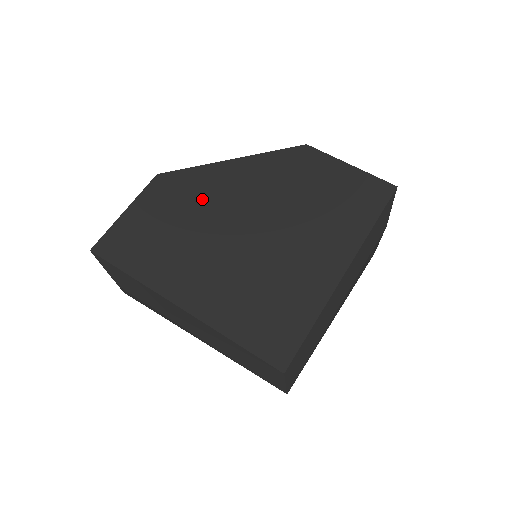
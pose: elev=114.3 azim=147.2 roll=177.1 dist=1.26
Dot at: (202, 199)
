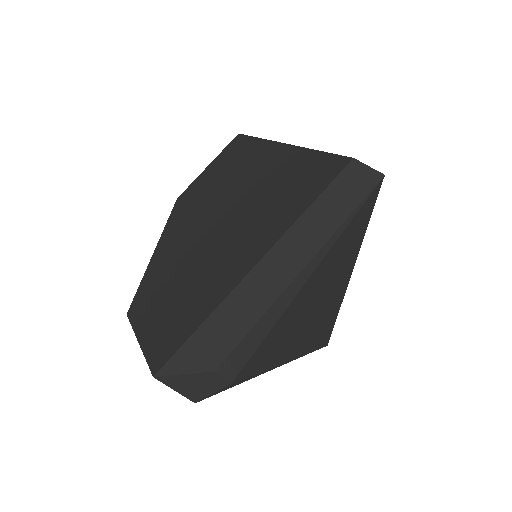
Dot at: (170, 267)
